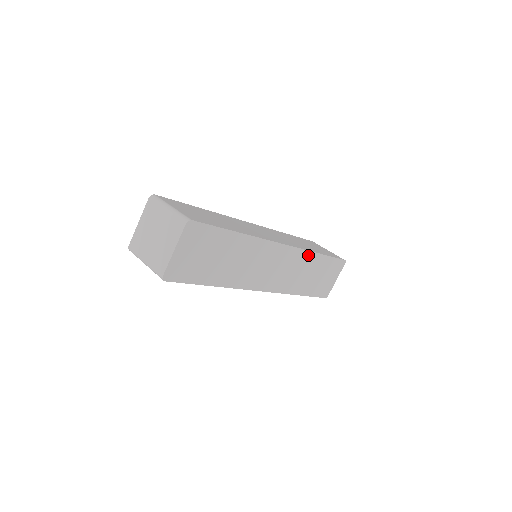
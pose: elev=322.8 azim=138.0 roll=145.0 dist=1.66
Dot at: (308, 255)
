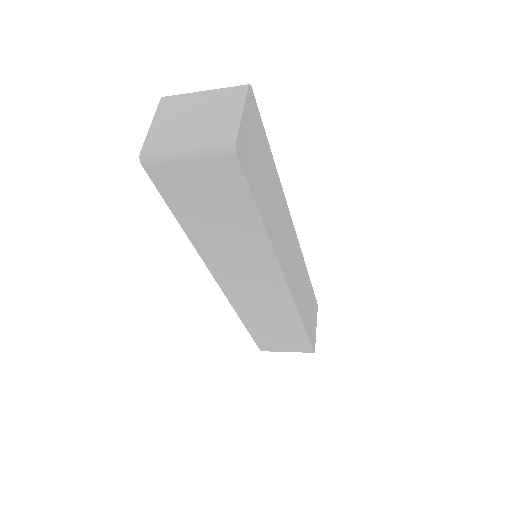
Dot at: (303, 264)
